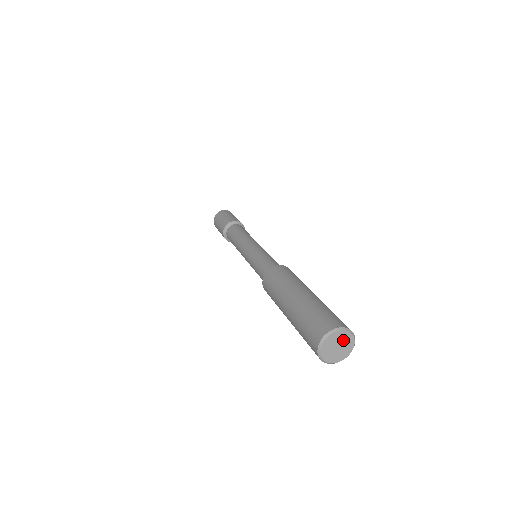
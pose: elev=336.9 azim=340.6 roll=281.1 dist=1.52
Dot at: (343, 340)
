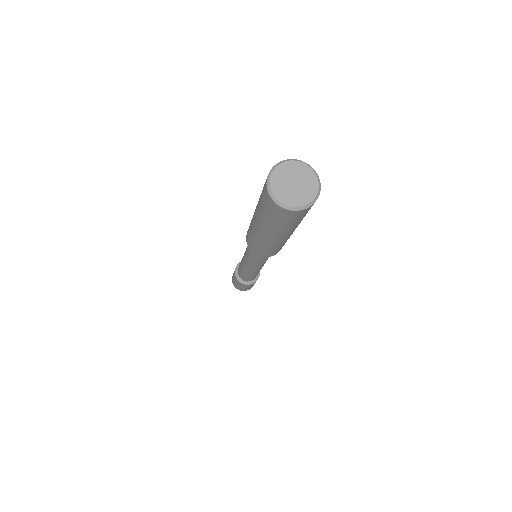
Dot at: (300, 175)
